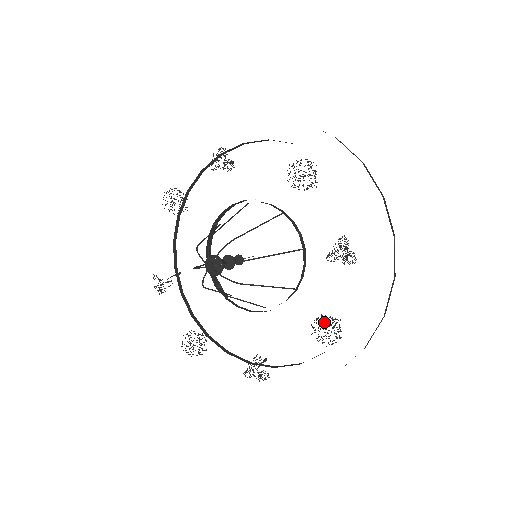
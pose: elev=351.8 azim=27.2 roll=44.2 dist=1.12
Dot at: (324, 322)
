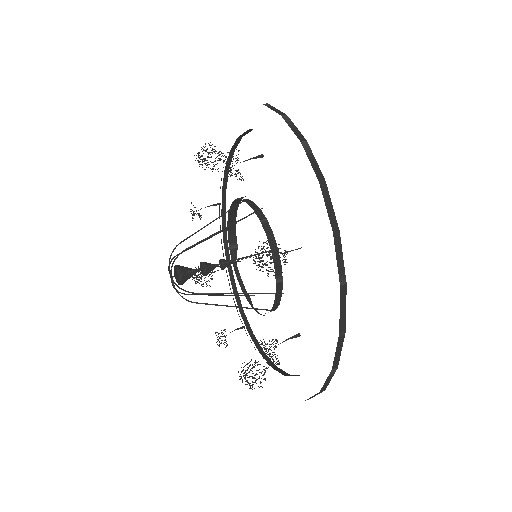
Dot at: (248, 372)
